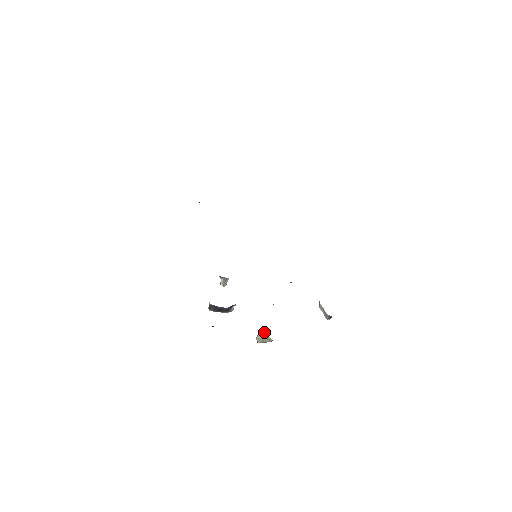
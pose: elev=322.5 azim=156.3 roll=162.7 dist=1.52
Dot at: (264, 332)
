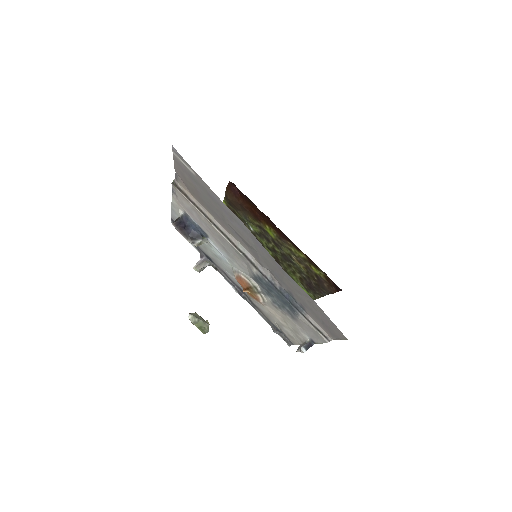
Dot at: occluded
